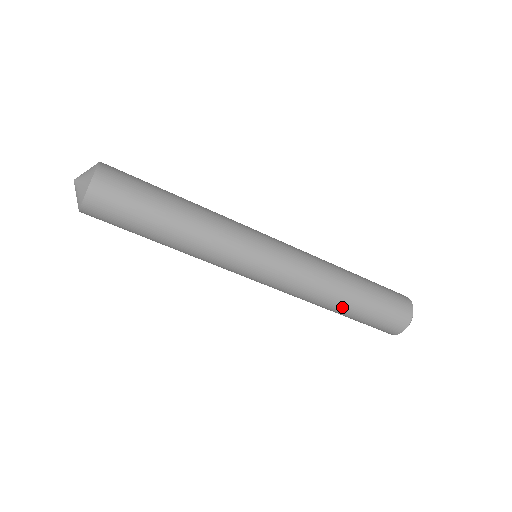
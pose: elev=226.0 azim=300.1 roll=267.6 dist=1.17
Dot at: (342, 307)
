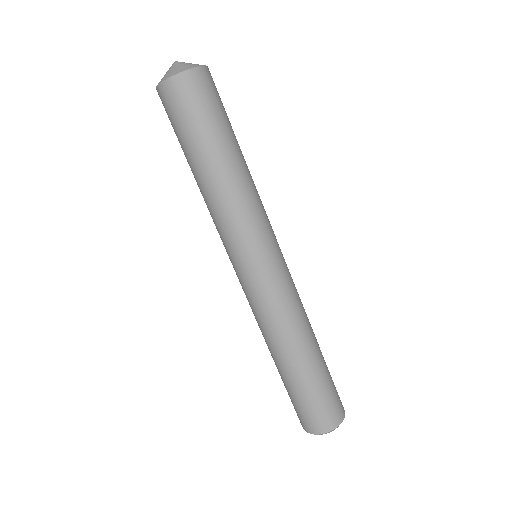
Dot at: (301, 359)
